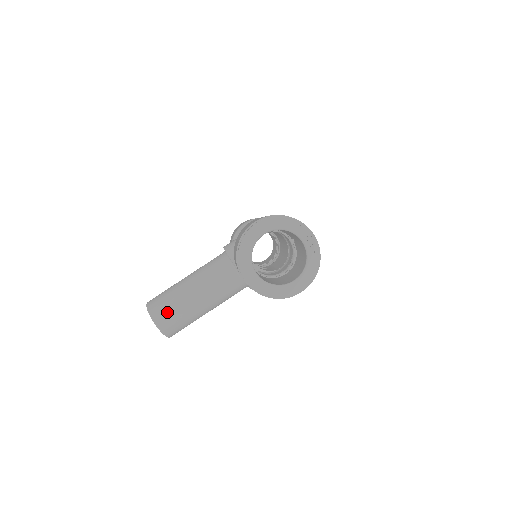
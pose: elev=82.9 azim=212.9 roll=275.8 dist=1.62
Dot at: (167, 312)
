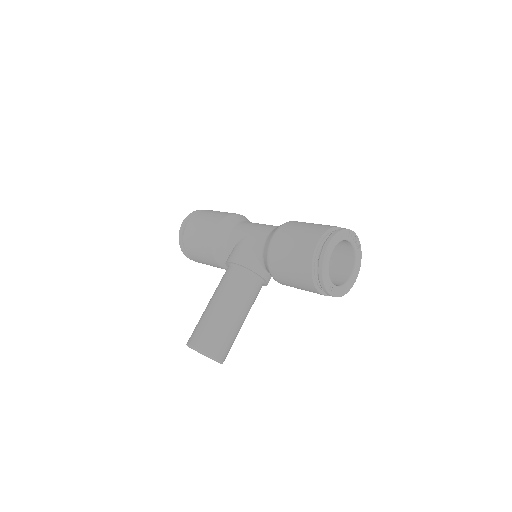
Dot at: (223, 345)
